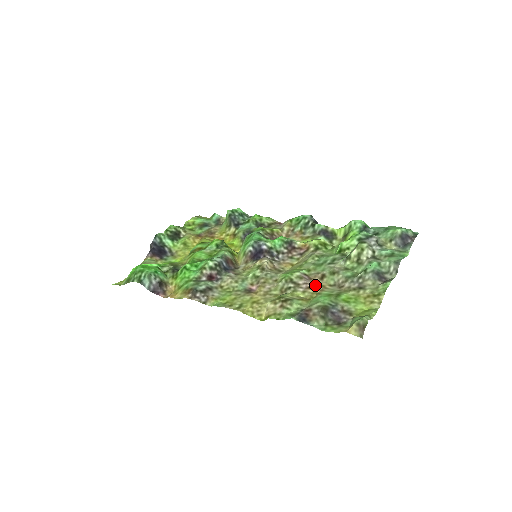
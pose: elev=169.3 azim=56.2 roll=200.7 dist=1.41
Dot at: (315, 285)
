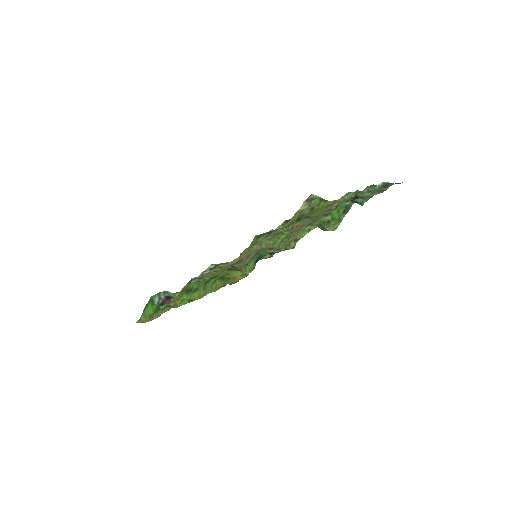
Dot at: occluded
